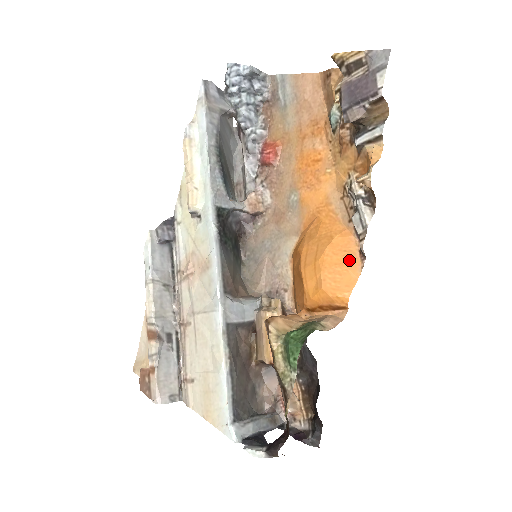
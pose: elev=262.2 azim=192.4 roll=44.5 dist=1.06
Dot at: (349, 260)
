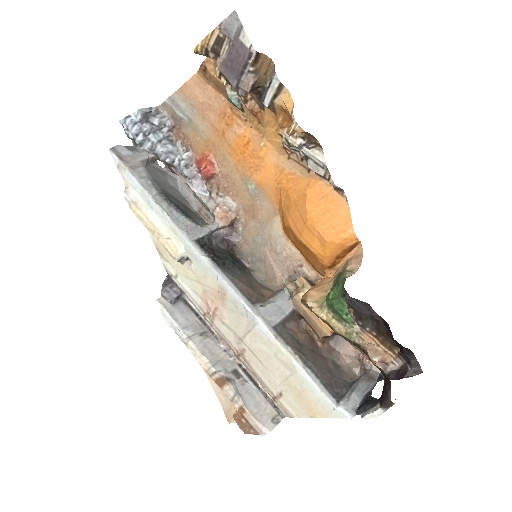
Dot at: (331, 202)
